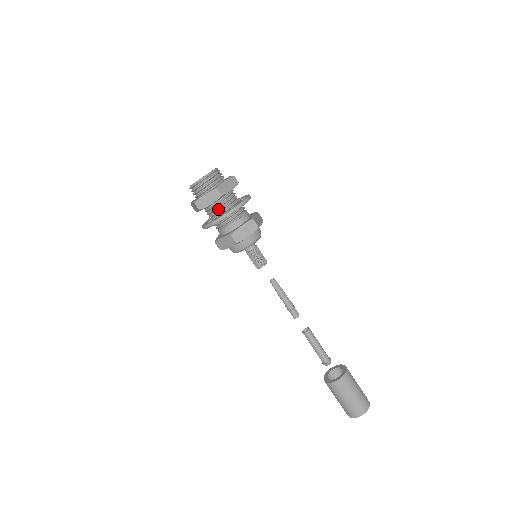
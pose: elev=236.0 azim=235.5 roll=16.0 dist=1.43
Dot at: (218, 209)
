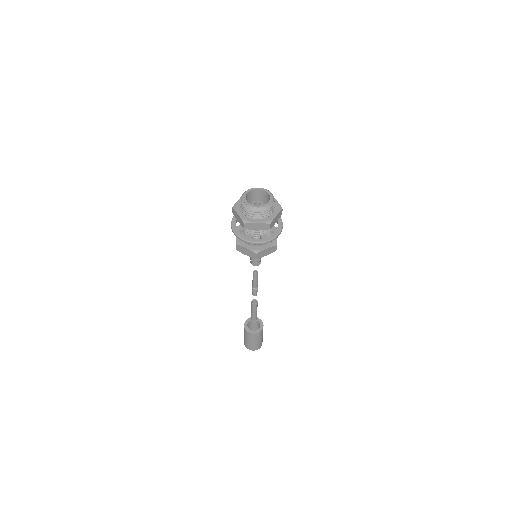
Dot at: (257, 230)
